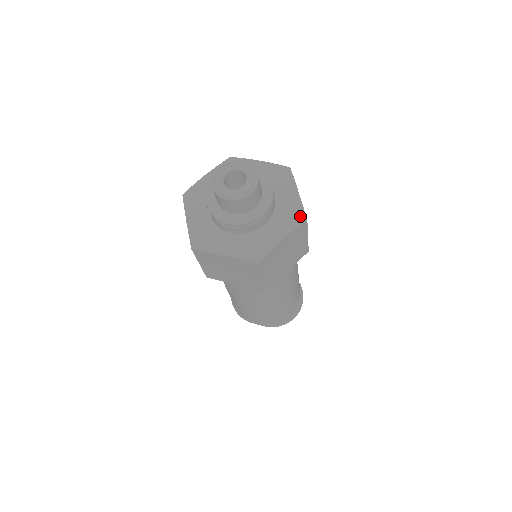
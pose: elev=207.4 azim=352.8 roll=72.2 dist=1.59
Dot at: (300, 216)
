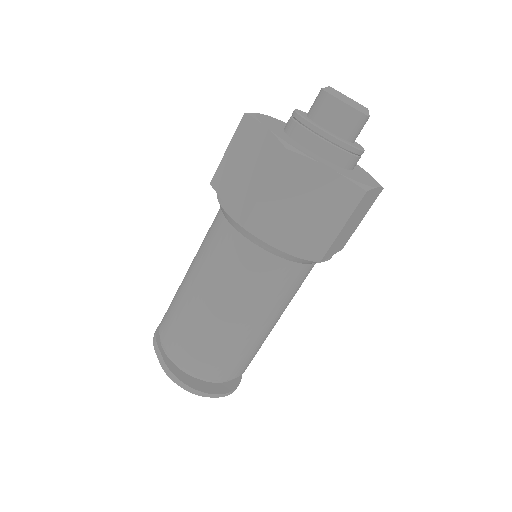
Dot at: (363, 185)
